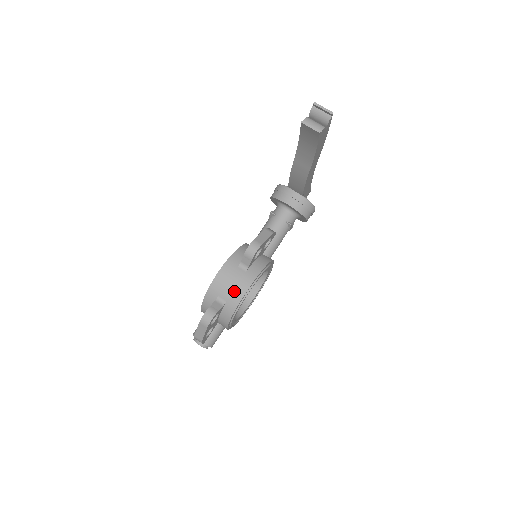
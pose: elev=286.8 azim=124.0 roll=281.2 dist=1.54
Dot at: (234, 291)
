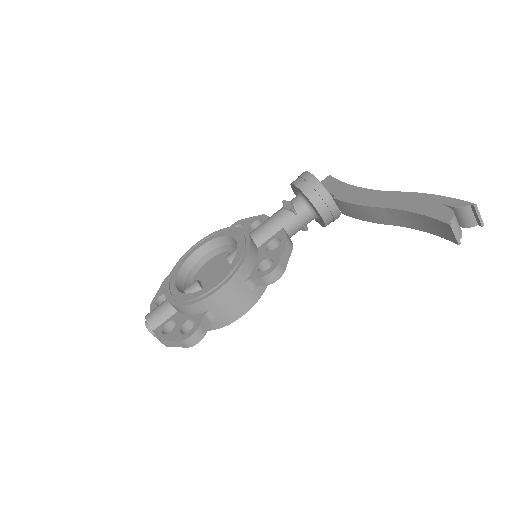
Dot at: (231, 311)
